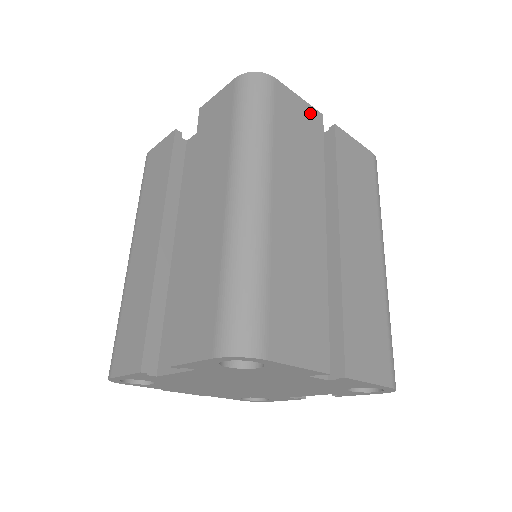
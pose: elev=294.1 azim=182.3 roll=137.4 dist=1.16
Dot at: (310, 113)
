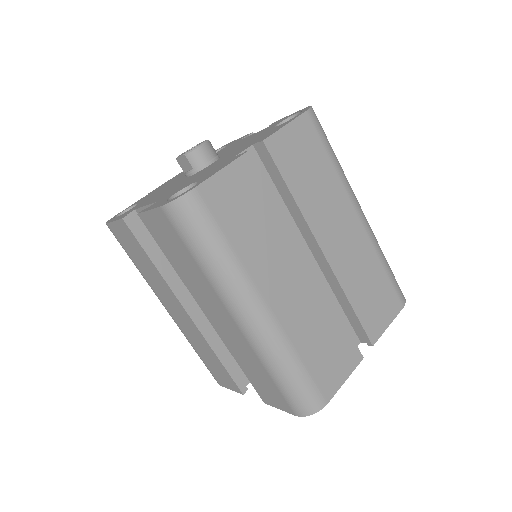
Dot at: (240, 170)
